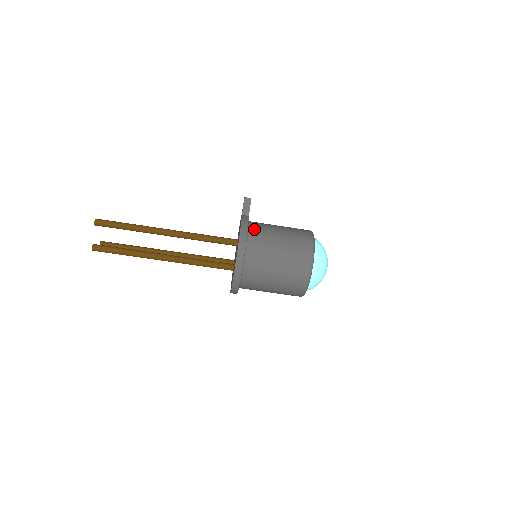
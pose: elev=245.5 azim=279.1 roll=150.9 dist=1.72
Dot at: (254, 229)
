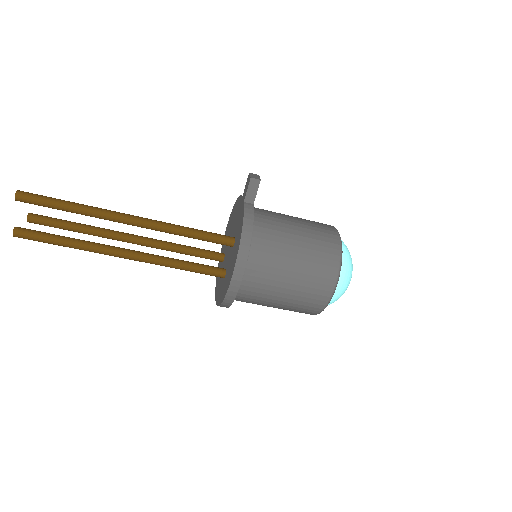
Dot at: (260, 228)
